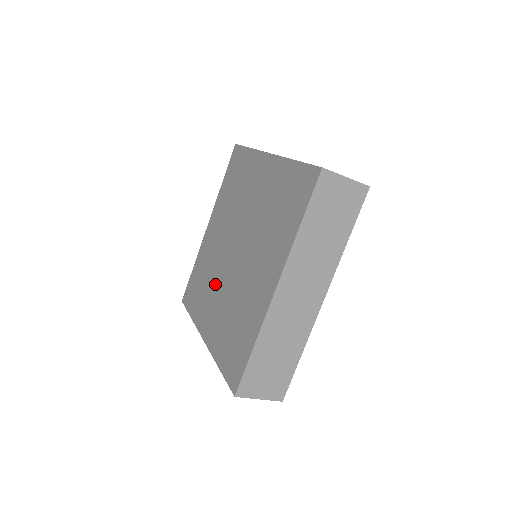
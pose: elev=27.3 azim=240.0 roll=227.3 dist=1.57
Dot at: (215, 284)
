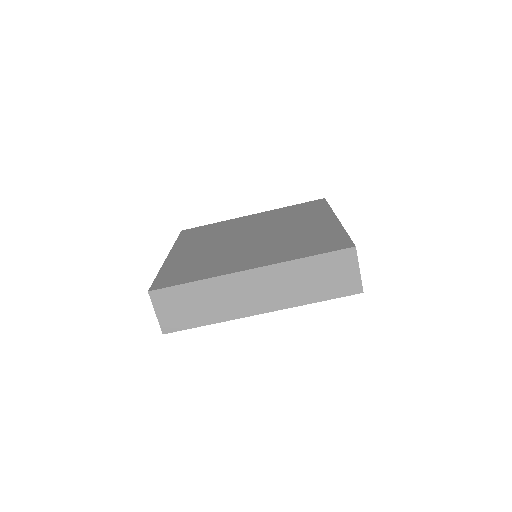
Dot at: (234, 253)
